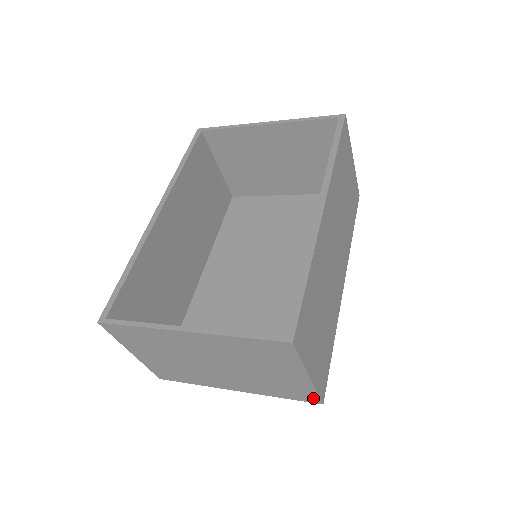
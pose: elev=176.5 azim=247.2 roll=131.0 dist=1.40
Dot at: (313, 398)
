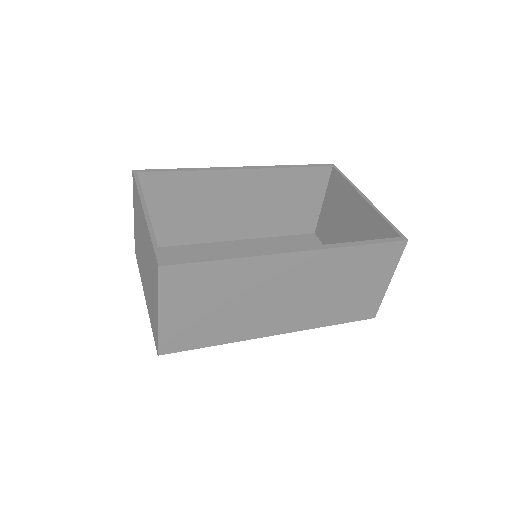
Dot at: occluded
